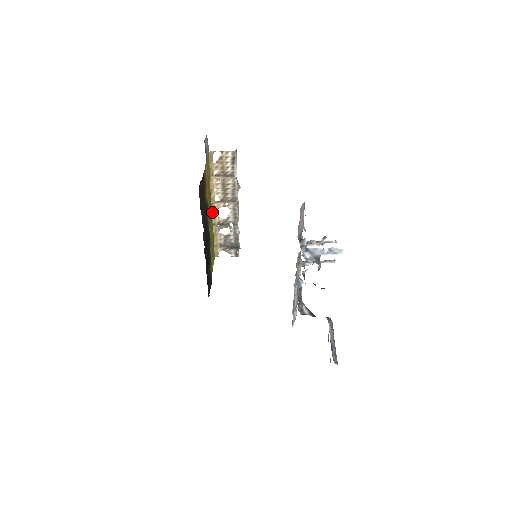
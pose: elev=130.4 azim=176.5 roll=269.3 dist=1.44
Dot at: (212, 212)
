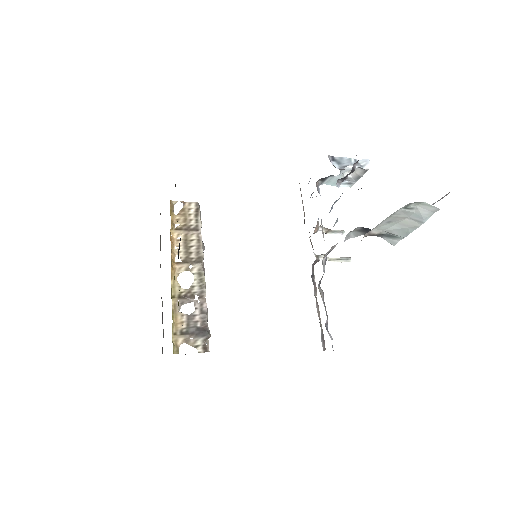
Dot at: (171, 278)
